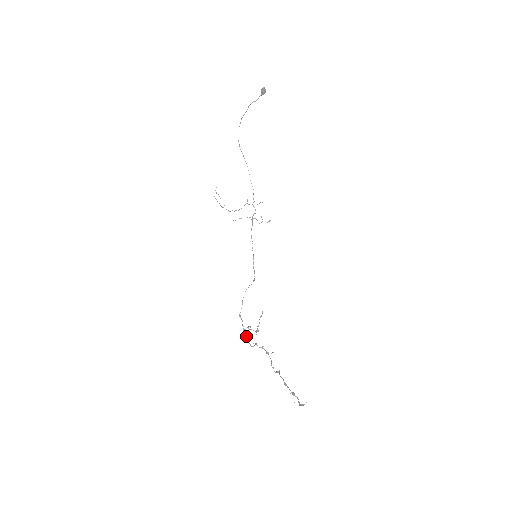
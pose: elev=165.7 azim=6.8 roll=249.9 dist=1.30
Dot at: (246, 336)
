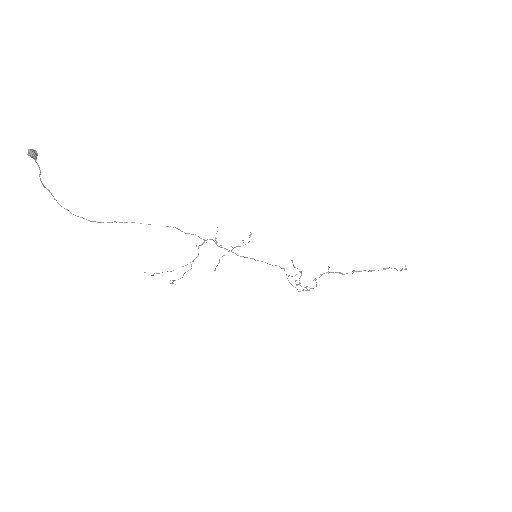
Dot at: occluded
